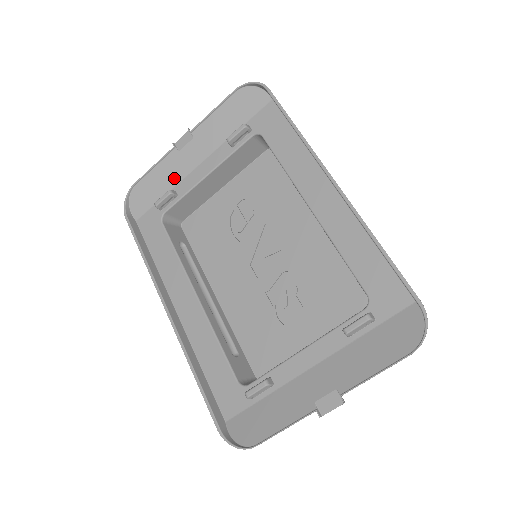
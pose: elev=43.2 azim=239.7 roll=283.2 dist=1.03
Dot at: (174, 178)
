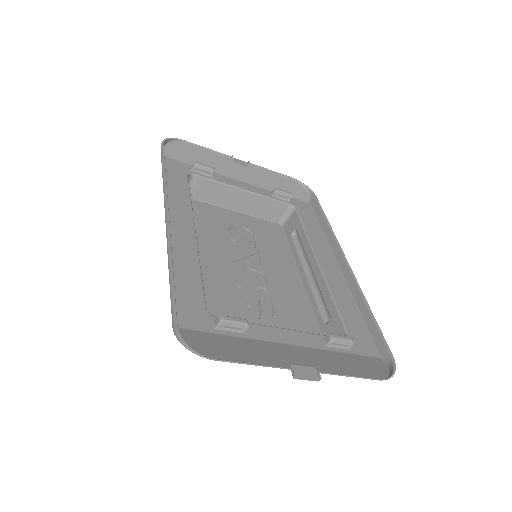
Dot at: (217, 168)
